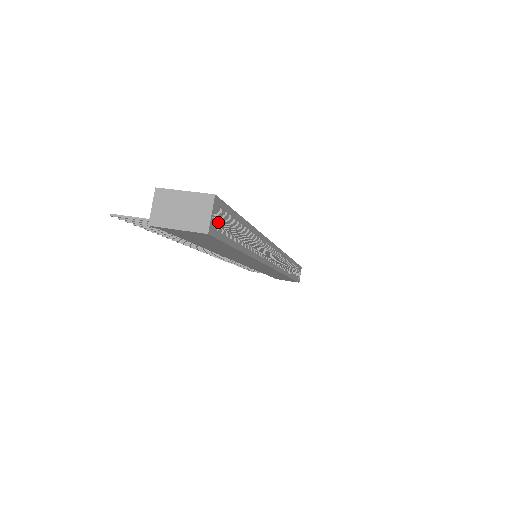
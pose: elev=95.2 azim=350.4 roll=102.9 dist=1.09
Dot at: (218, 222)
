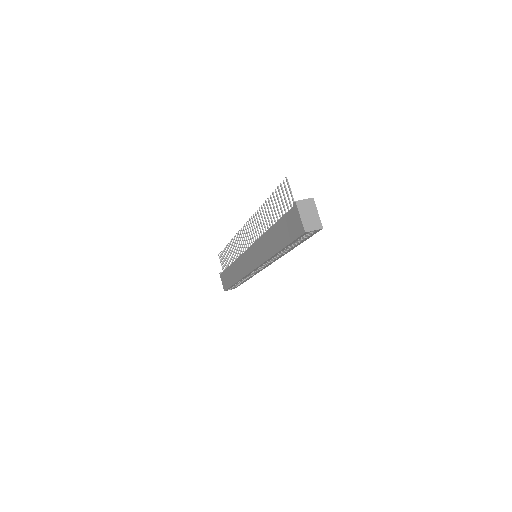
Dot at: occluded
